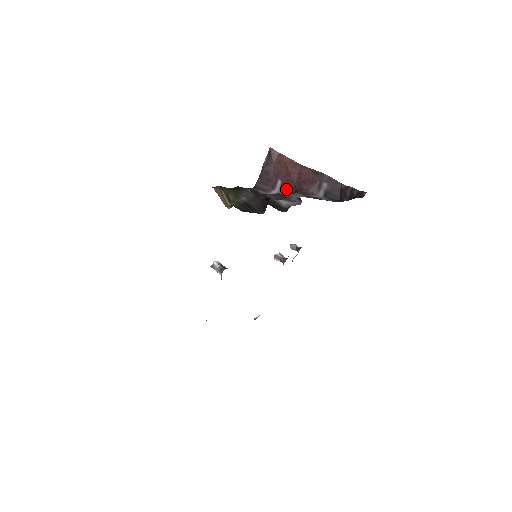
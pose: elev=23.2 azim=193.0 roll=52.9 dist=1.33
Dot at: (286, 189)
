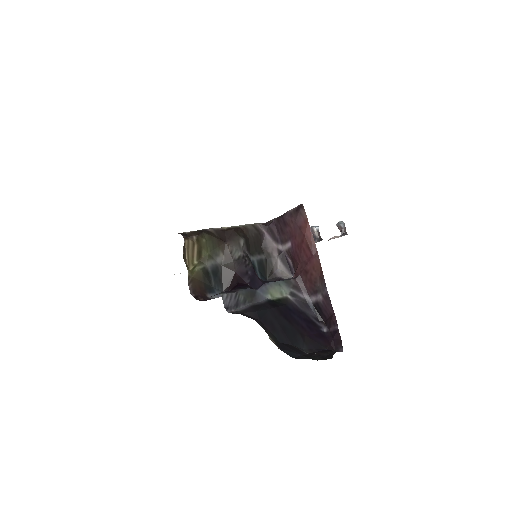
Dot at: (291, 256)
